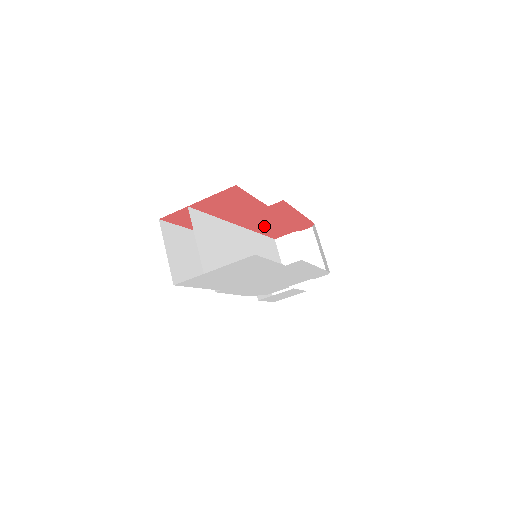
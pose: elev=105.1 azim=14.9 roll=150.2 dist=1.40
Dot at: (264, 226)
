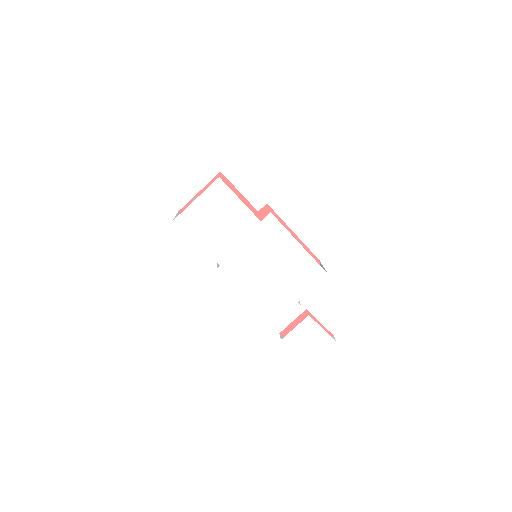
Dot at: occluded
